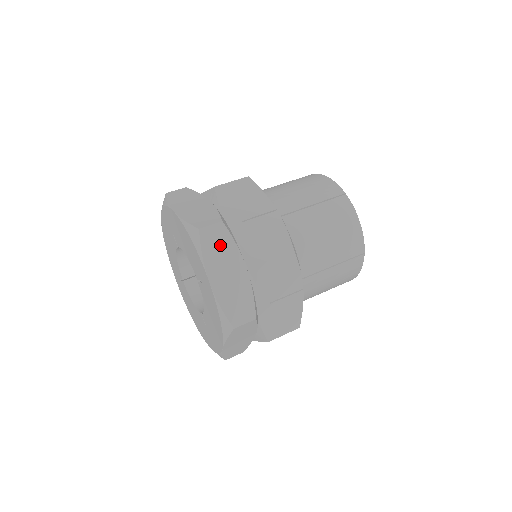
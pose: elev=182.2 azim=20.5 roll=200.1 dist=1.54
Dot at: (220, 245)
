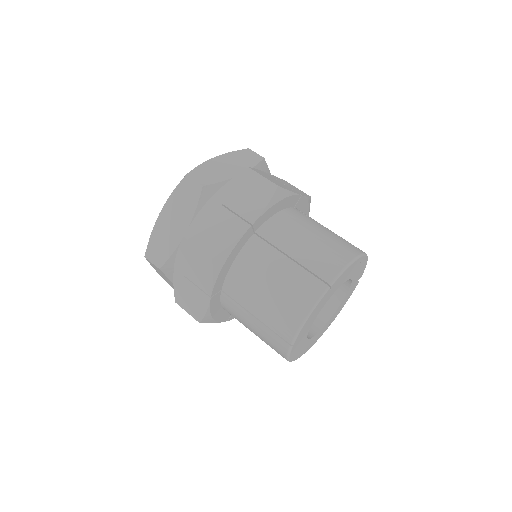
Dot at: (246, 159)
